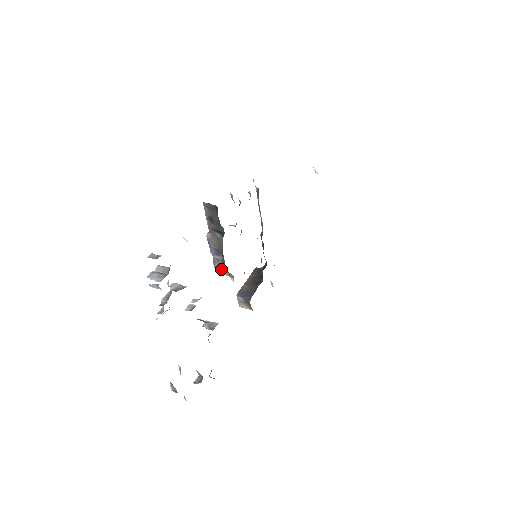
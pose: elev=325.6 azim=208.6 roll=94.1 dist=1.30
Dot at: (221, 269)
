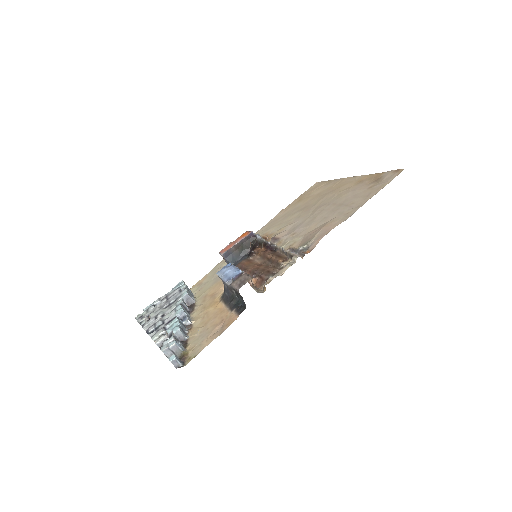
Dot at: occluded
